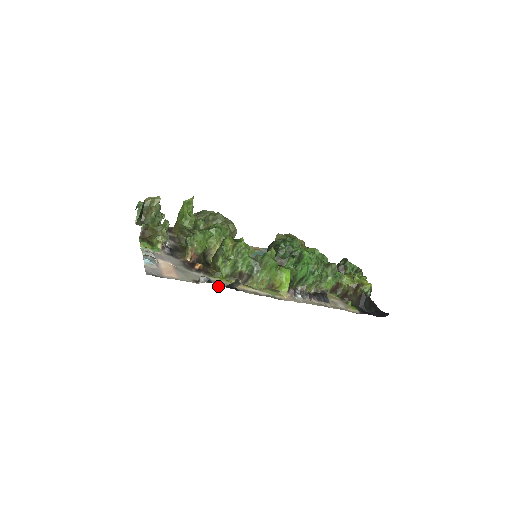
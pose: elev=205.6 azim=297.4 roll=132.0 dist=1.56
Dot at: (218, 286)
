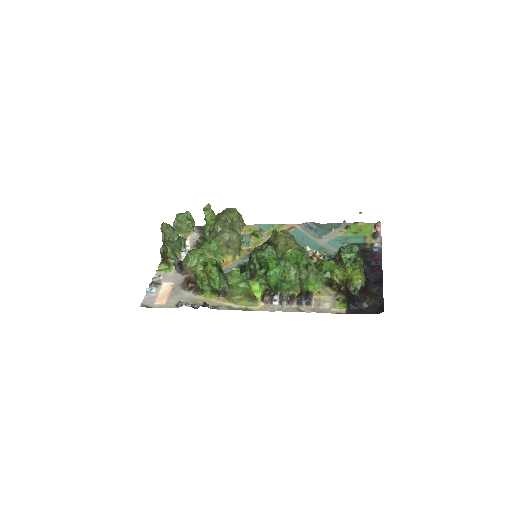
Dot at: (194, 307)
